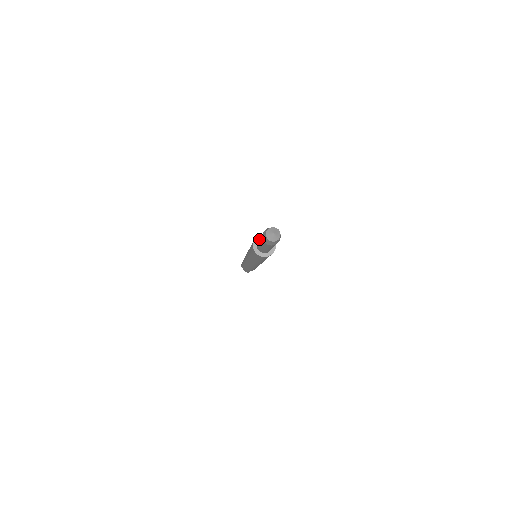
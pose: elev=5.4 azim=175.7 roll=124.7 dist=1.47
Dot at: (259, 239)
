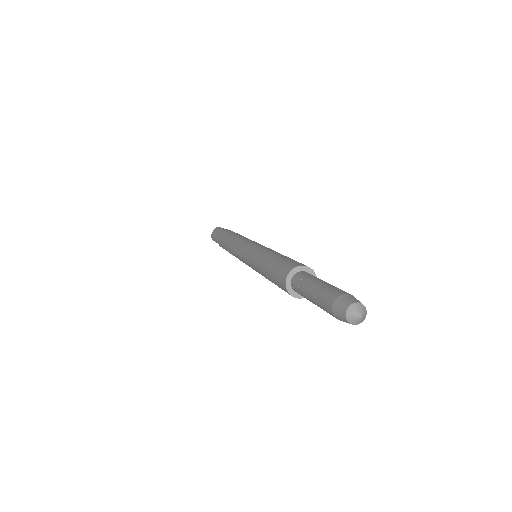
Dot at: (307, 296)
